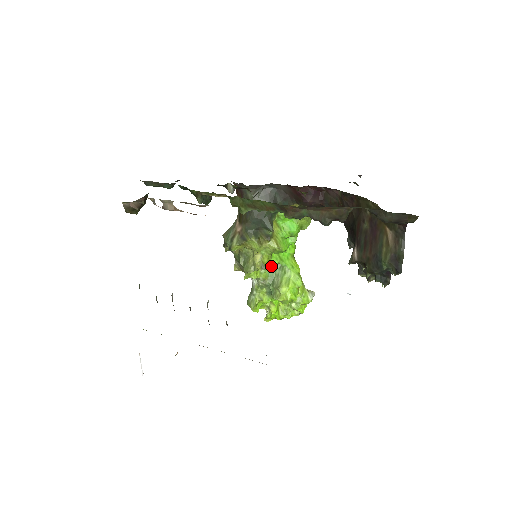
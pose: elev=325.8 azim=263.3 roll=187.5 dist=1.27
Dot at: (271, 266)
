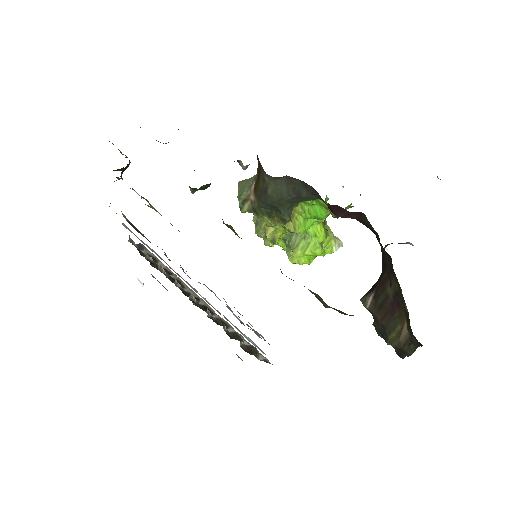
Dot at: occluded
